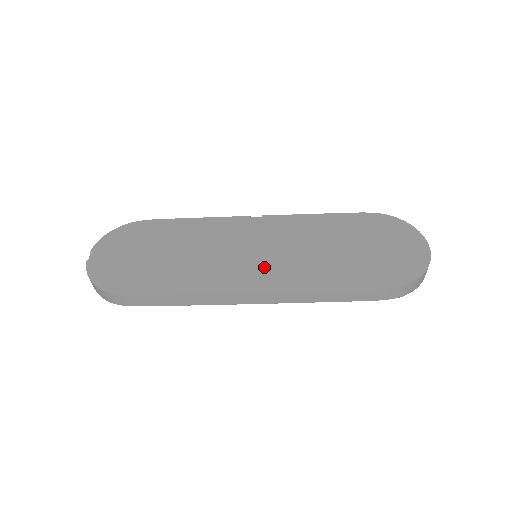
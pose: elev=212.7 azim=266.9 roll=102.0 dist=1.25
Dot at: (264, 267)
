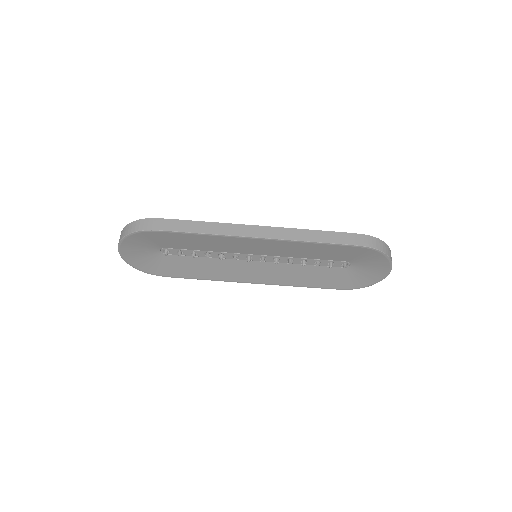
Dot at: occluded
